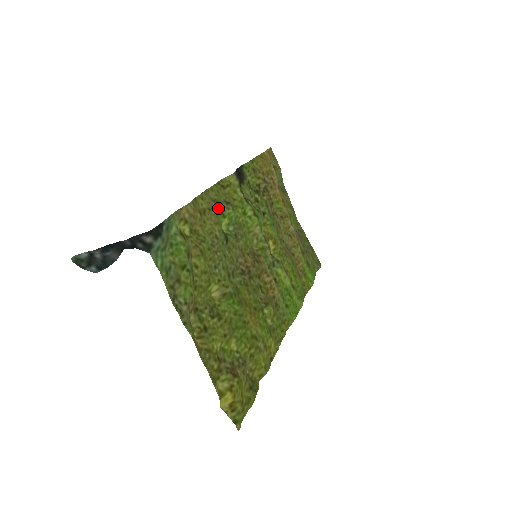
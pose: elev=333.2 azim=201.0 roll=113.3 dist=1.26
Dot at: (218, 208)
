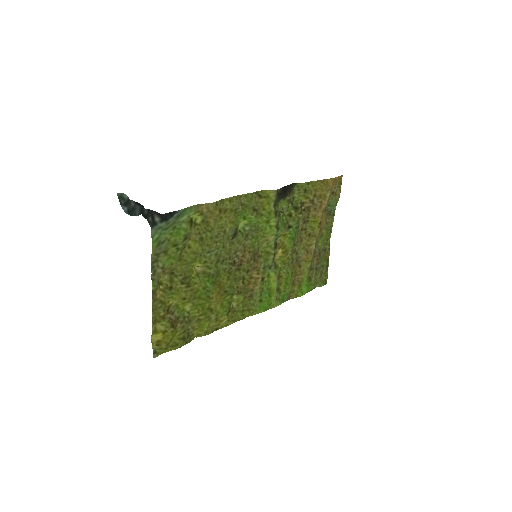
Dot at: (243, 211)
